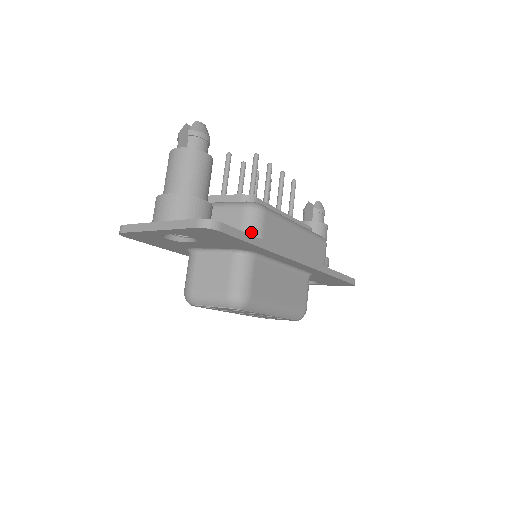
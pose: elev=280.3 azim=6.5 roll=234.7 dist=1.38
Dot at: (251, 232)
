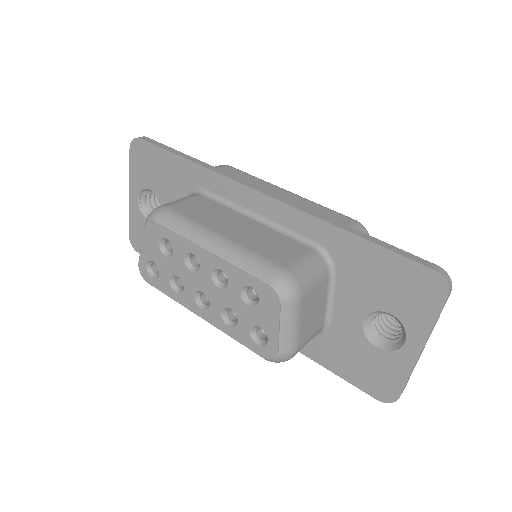
Dot at: occluded
